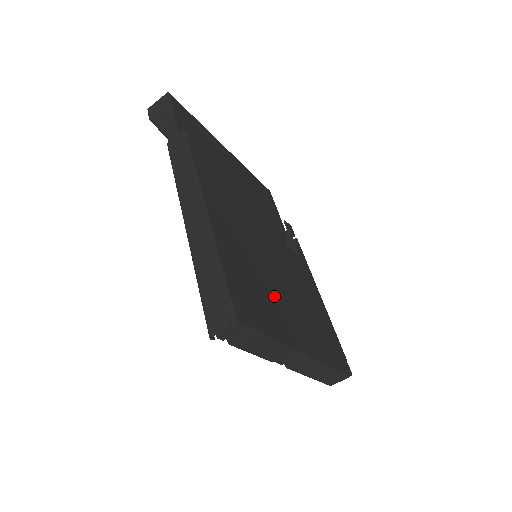
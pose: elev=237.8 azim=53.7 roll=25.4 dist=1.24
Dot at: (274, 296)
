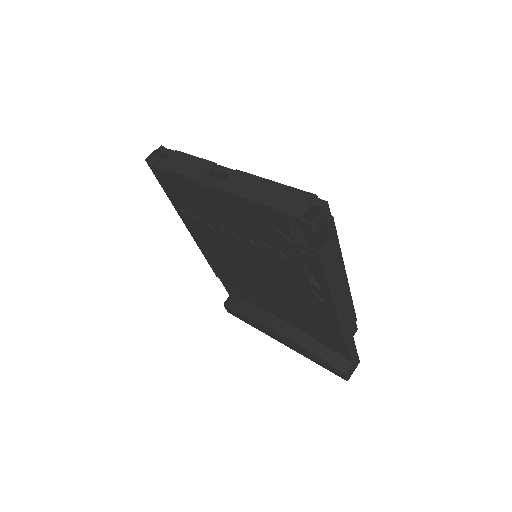
Dot at: occluded
